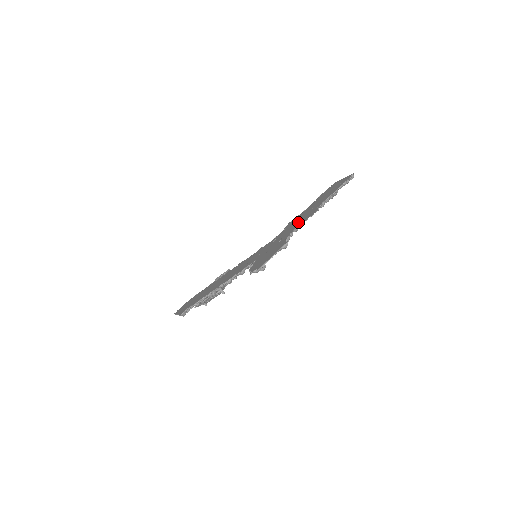
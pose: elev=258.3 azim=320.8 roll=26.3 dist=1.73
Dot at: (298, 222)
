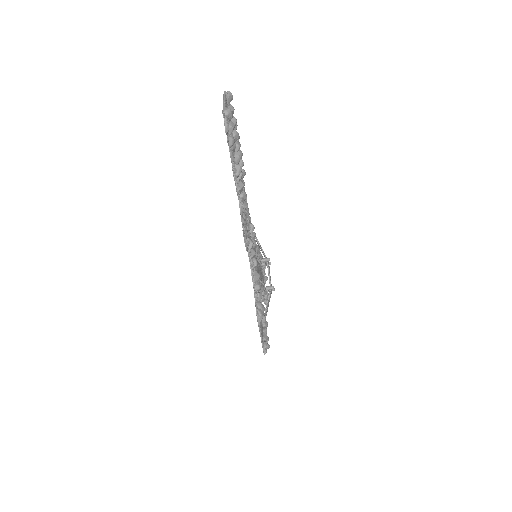
Dot at: occluded
